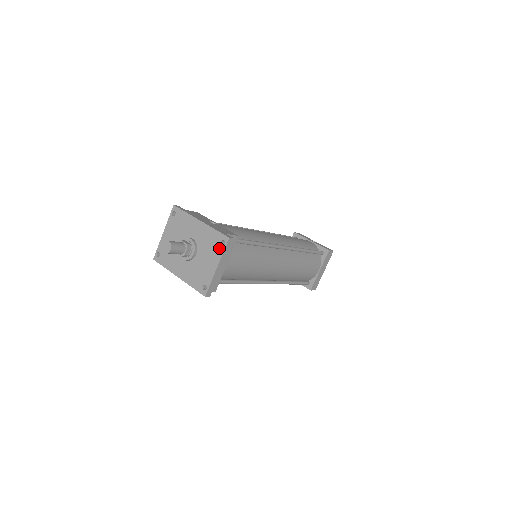
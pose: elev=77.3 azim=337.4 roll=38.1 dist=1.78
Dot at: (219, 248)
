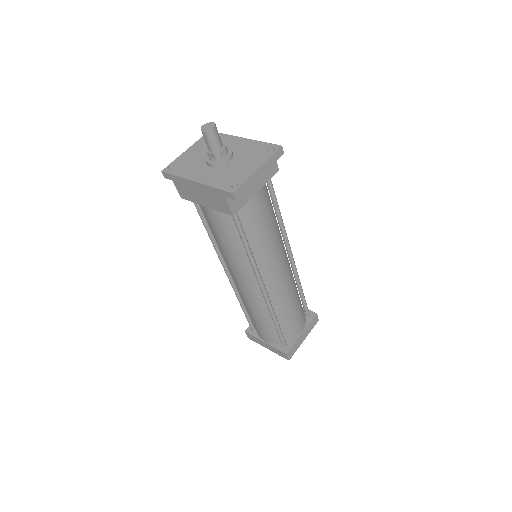
Dot at: (266, 154)
